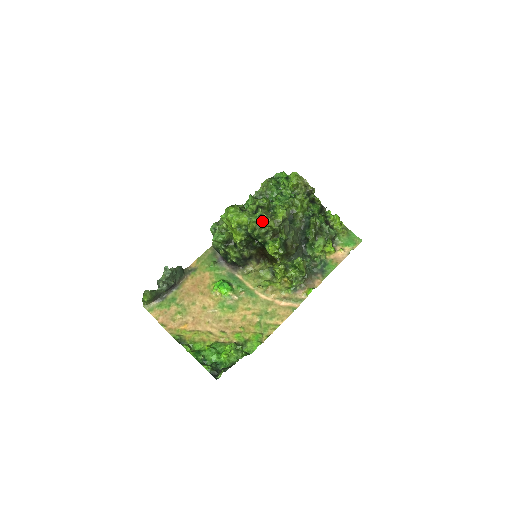
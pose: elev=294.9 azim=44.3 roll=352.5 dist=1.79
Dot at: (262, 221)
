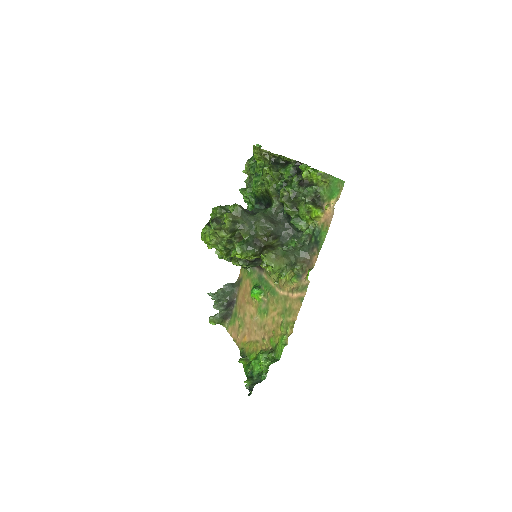
Dot at: (215, 236)
